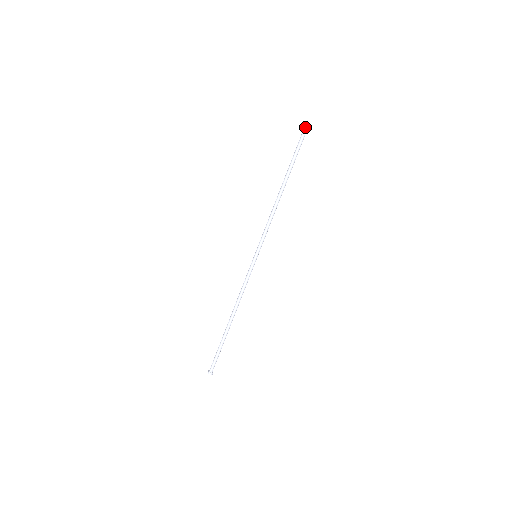
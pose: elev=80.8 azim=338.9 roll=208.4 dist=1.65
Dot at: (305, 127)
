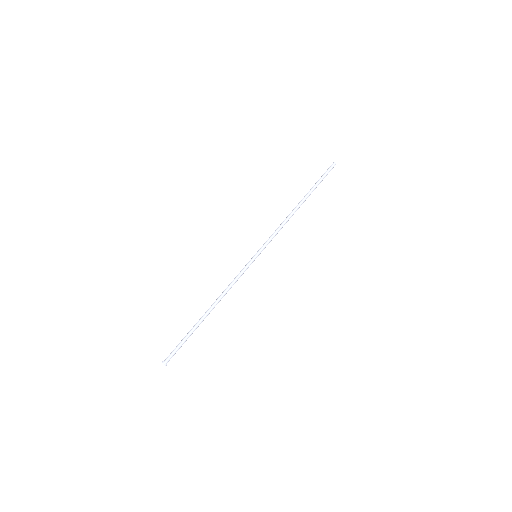
Dot at: occluded
